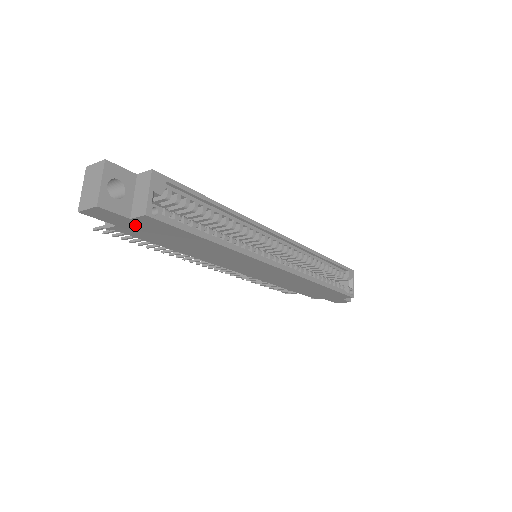
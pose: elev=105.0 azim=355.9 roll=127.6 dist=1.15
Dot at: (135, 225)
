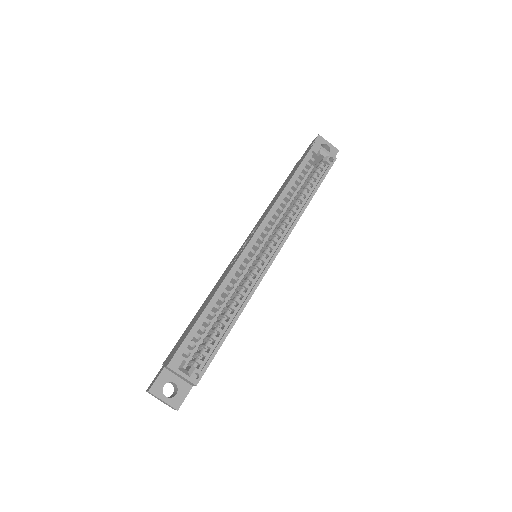
Dot at: occluded
